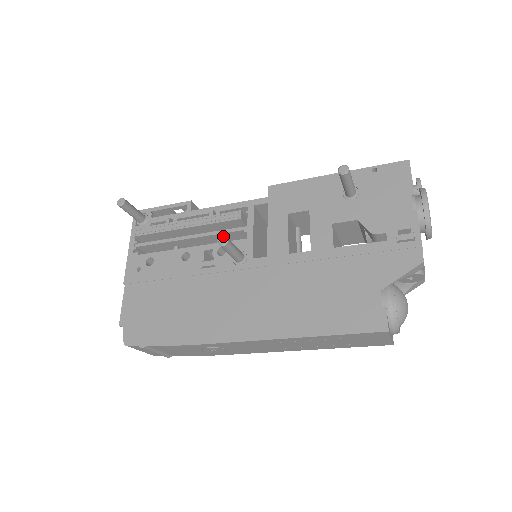
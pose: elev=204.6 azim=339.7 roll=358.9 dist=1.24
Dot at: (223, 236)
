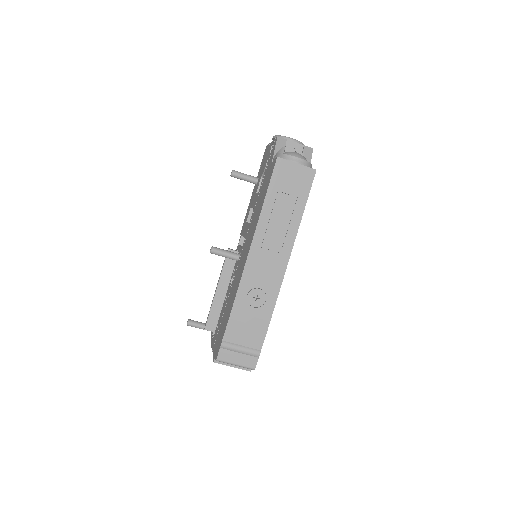
Dot at: occluded
